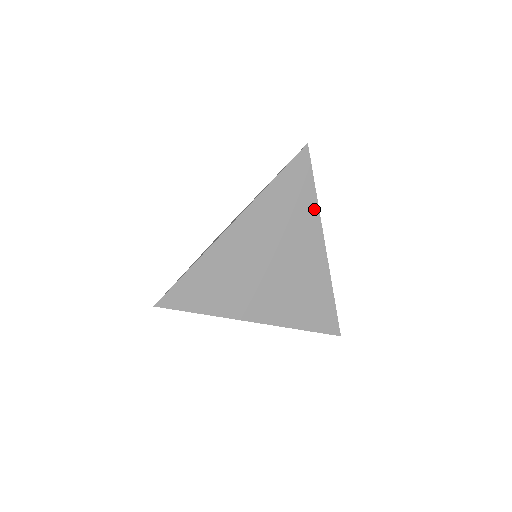
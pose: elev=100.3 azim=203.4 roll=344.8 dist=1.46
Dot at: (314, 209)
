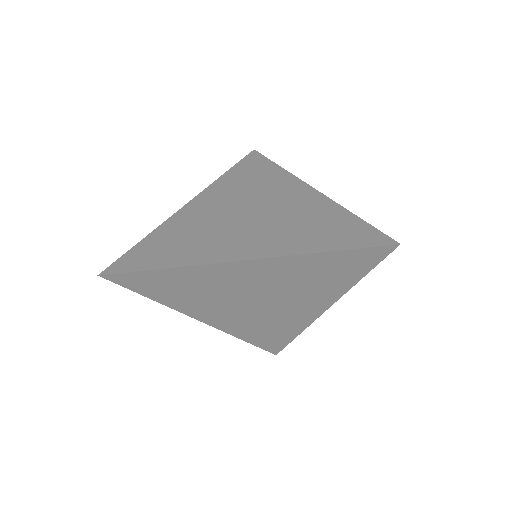
Dot at: (344, 288)
